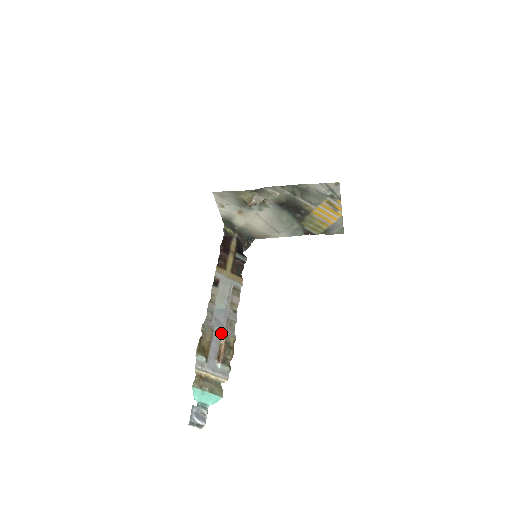
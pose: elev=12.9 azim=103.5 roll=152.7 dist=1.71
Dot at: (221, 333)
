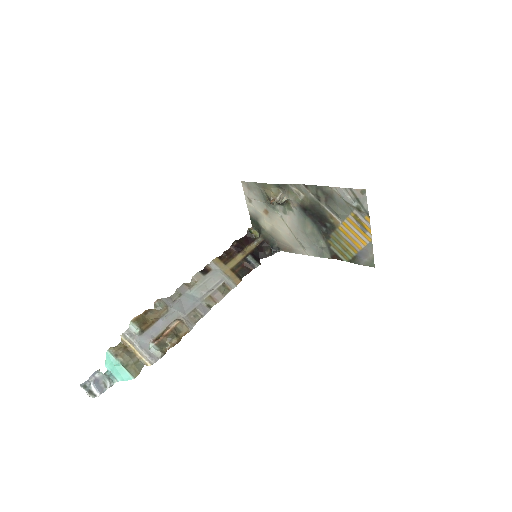
Dot at: (177, 317)
